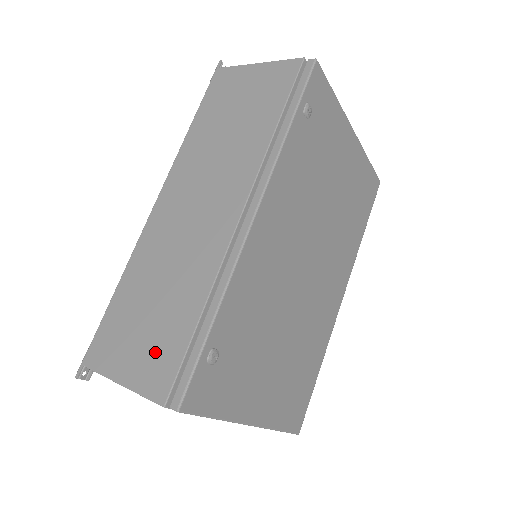
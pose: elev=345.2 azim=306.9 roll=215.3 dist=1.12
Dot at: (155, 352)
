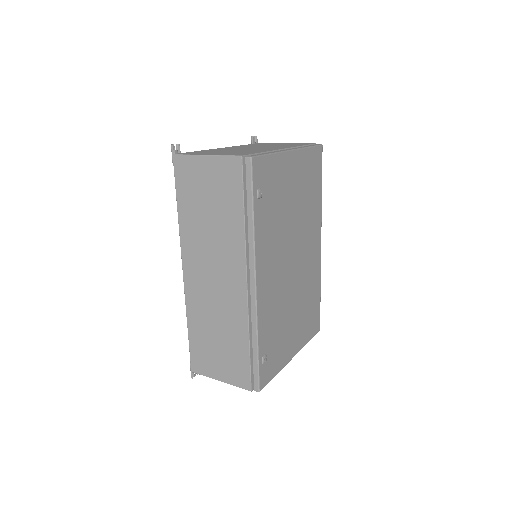
Dot at: (232, 365)
